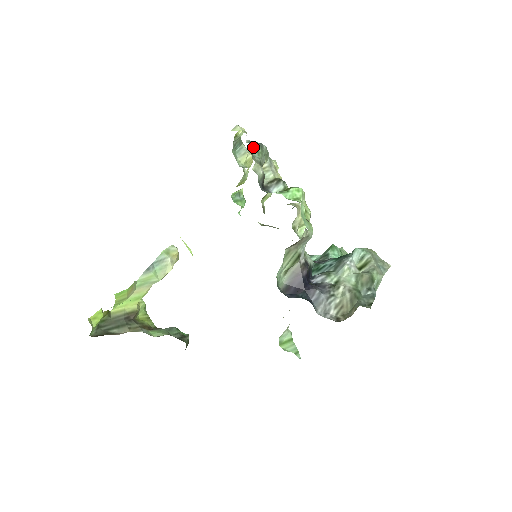
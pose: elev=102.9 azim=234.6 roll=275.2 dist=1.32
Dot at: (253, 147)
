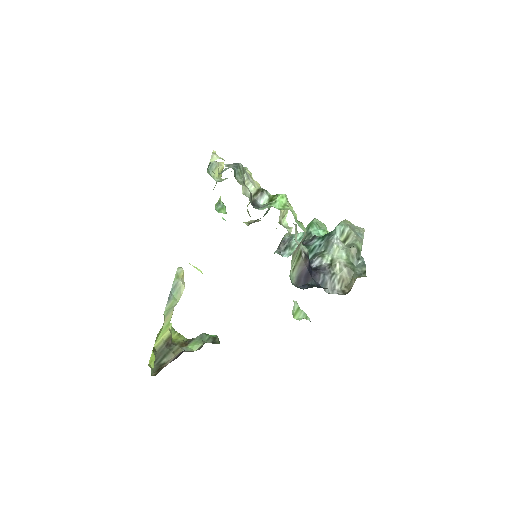
Dot at: (234, 171)
